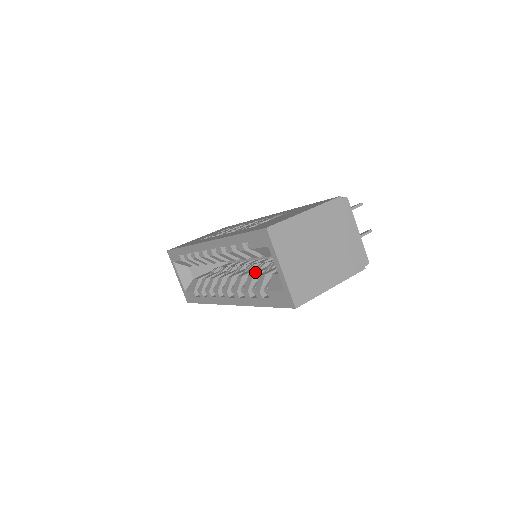
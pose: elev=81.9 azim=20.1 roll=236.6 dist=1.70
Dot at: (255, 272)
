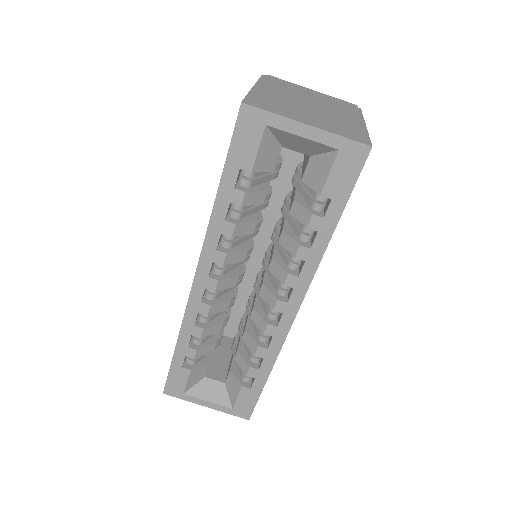
Dot at: (279, 234)
